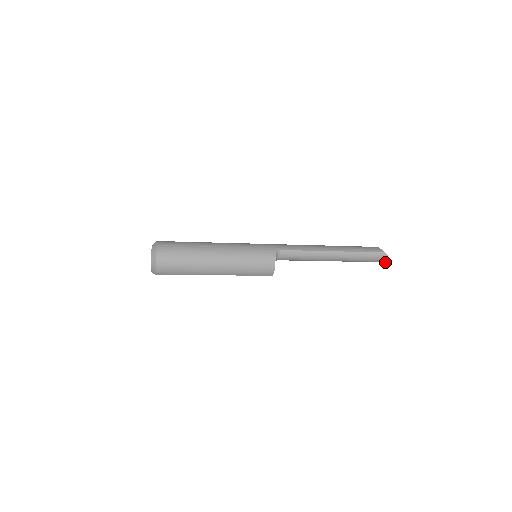
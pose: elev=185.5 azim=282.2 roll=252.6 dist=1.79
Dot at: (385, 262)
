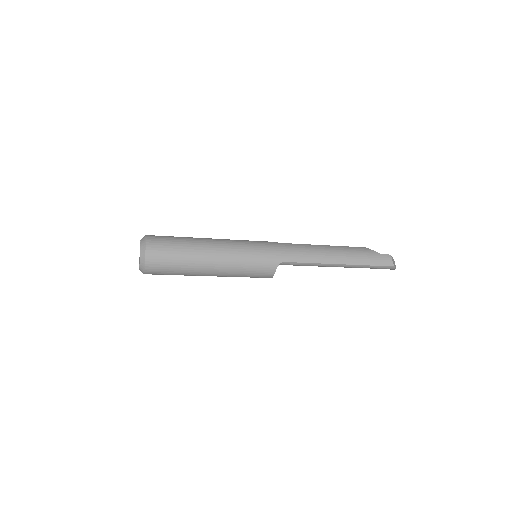
Dot at: (391, 269)
